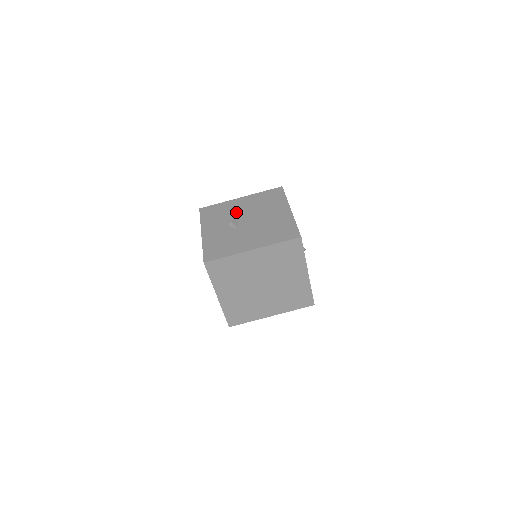
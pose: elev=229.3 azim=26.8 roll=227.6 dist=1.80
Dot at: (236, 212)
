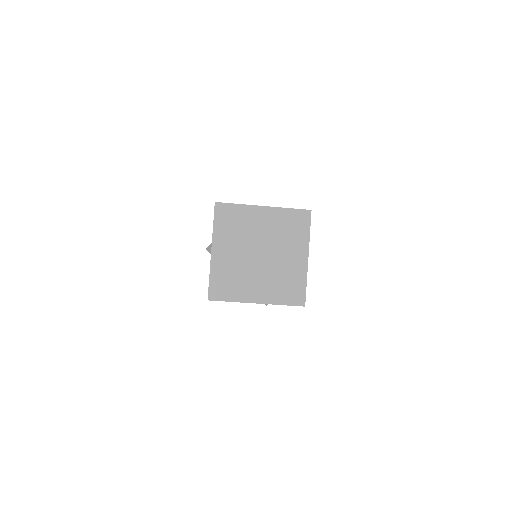
Dot at: occluded
